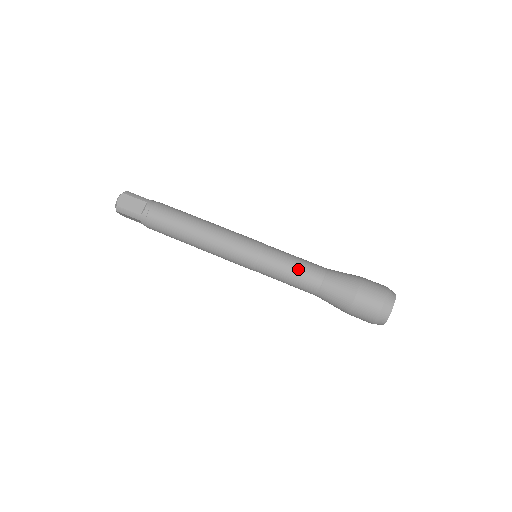
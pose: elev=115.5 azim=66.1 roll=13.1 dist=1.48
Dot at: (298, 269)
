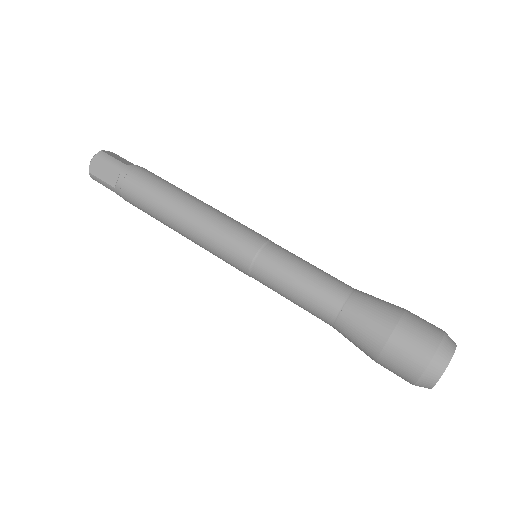
Dot at: (304, 290)
